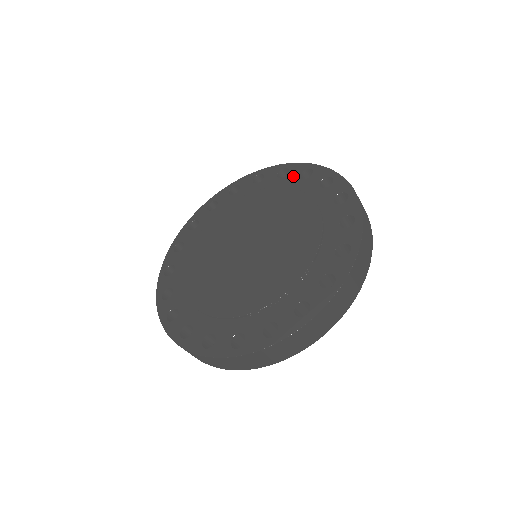
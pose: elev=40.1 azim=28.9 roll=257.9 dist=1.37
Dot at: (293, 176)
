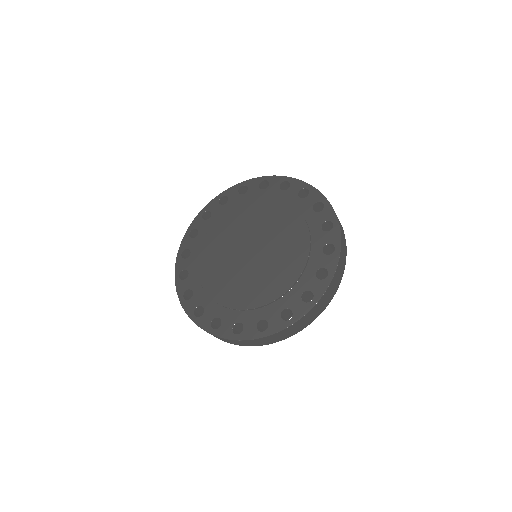
Dot at: (309, 202)
